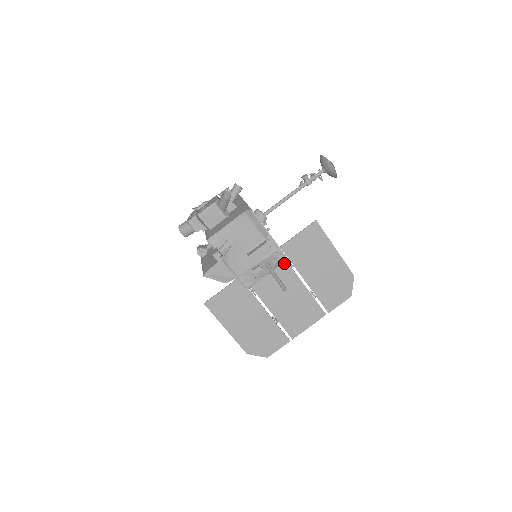
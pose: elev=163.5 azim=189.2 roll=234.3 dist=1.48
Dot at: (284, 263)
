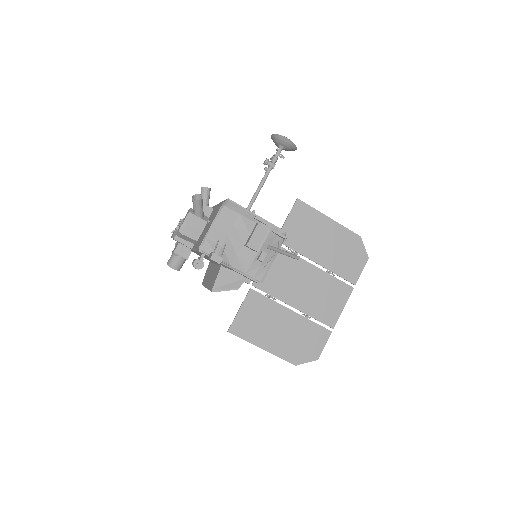
Dot at: (285, 238)
